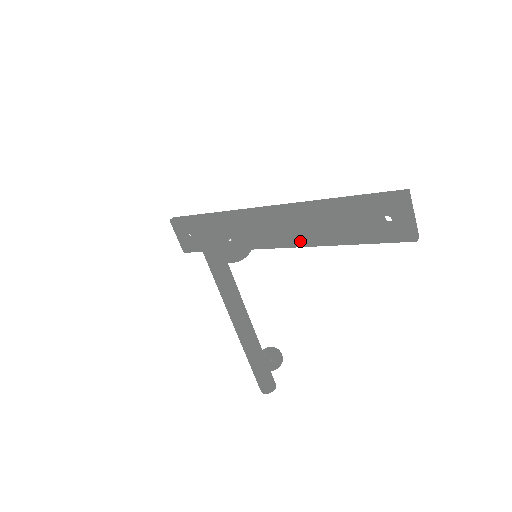
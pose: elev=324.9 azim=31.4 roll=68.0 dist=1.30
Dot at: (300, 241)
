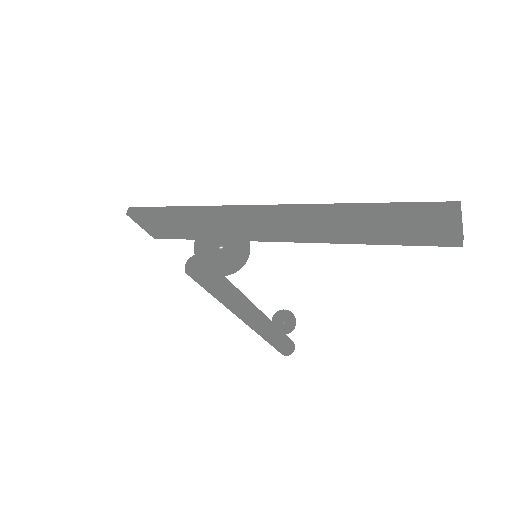
Dot at: (309, 239)
